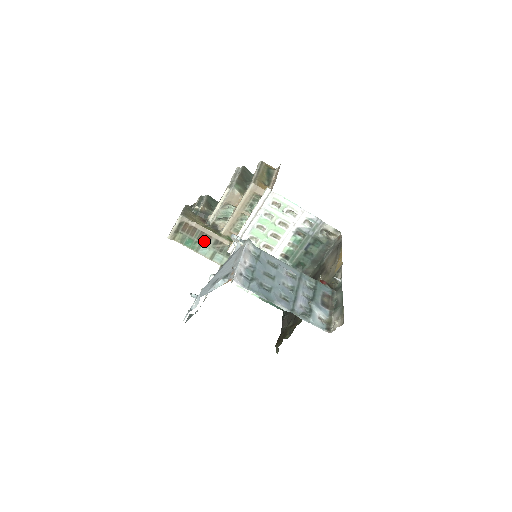
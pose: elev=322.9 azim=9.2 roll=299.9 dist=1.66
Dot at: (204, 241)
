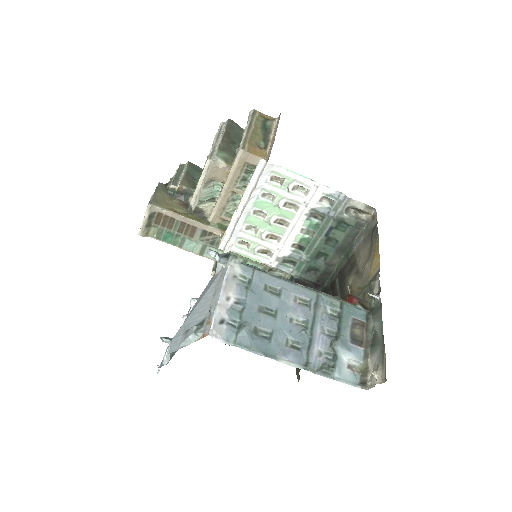
Dot at: (187, 233)
